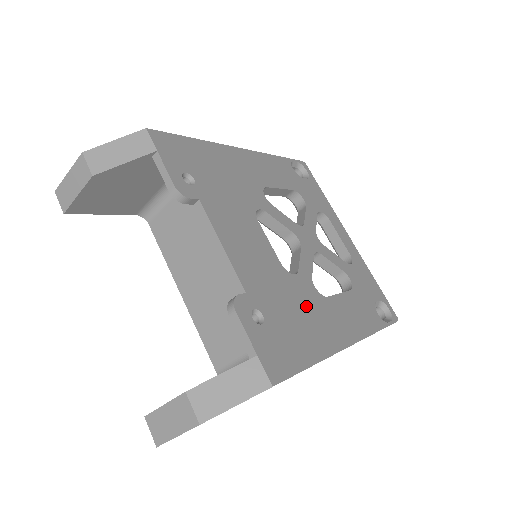
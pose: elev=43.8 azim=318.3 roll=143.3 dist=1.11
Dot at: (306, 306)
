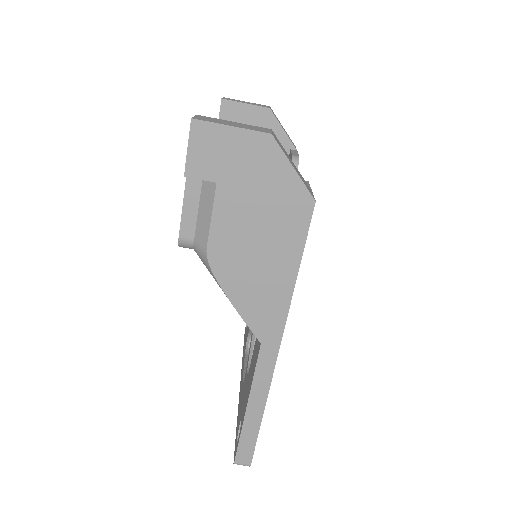
Dot at: occluded
